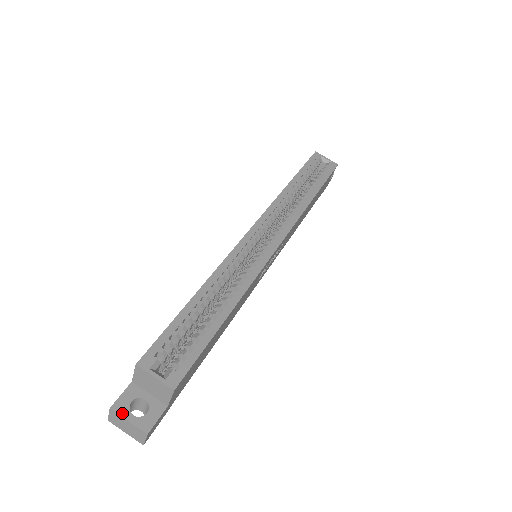
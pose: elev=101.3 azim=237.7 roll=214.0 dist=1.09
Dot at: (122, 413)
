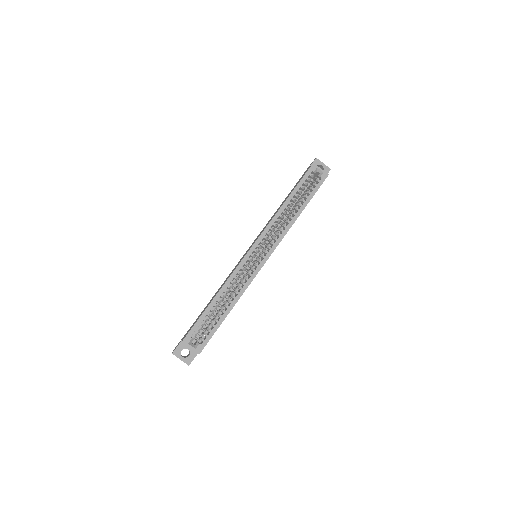
Dot at: (177, 356)
